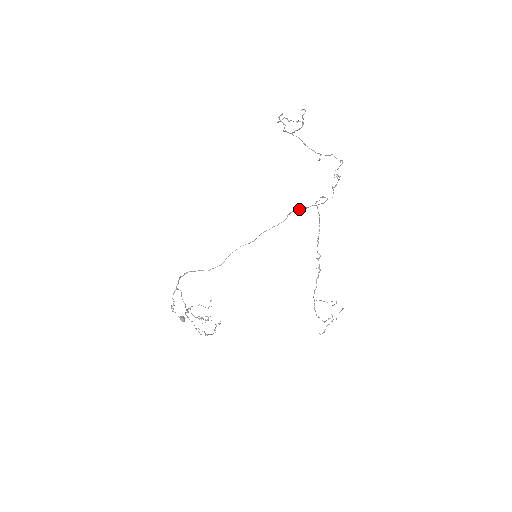
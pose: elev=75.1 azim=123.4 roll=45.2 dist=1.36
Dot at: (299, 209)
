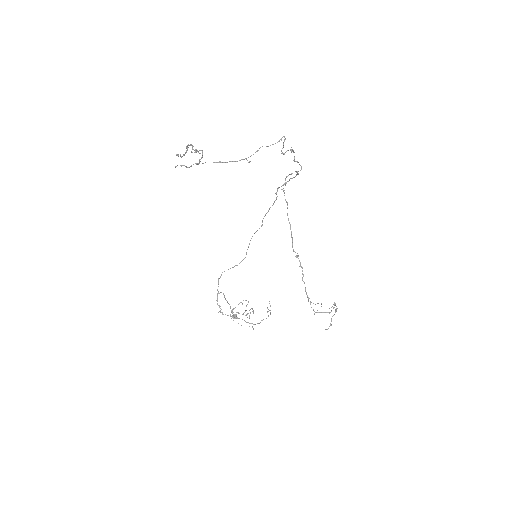
Dot at: (281, 186)
